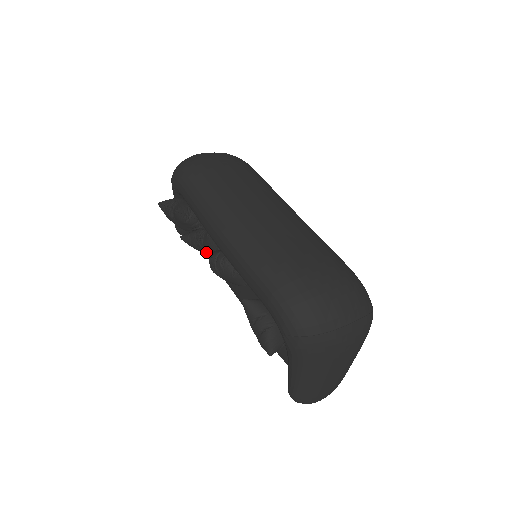
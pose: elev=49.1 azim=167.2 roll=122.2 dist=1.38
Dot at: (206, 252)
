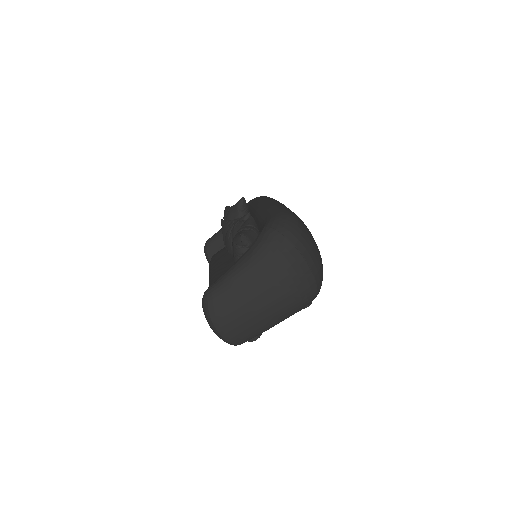
Dot at: occluded
